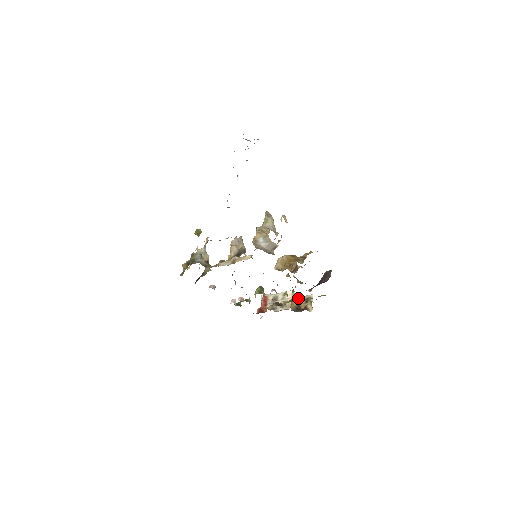
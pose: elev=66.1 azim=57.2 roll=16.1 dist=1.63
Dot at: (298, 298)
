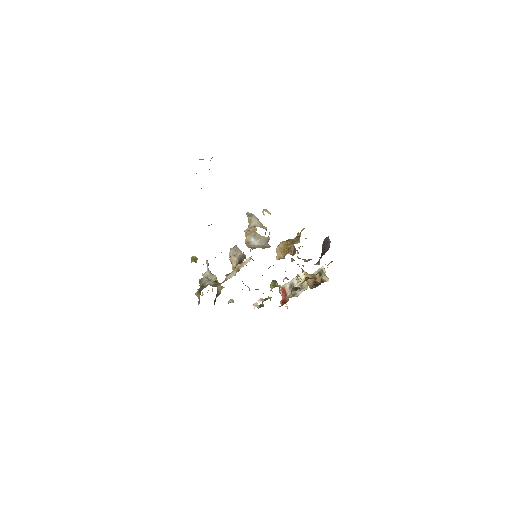
Dot at: (311, 275)
